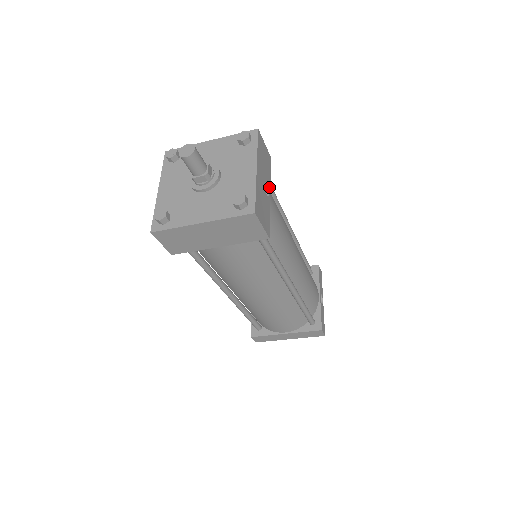
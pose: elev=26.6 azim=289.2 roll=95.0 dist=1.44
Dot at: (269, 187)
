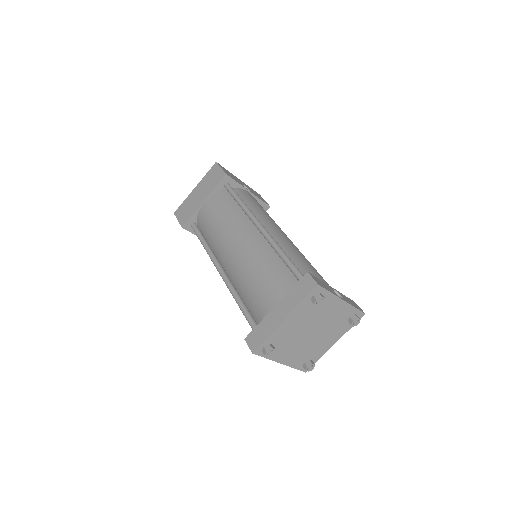
Dot at: (252, 193)
